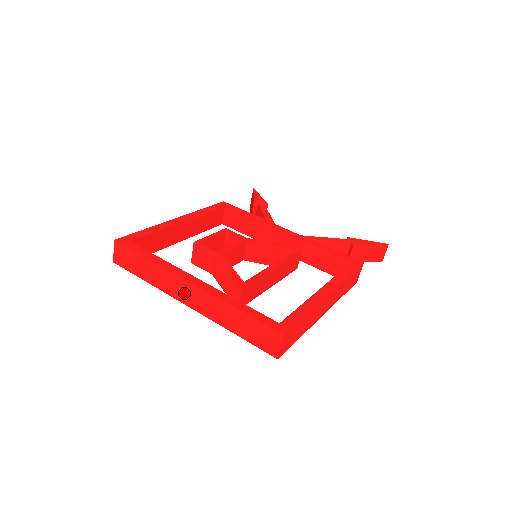
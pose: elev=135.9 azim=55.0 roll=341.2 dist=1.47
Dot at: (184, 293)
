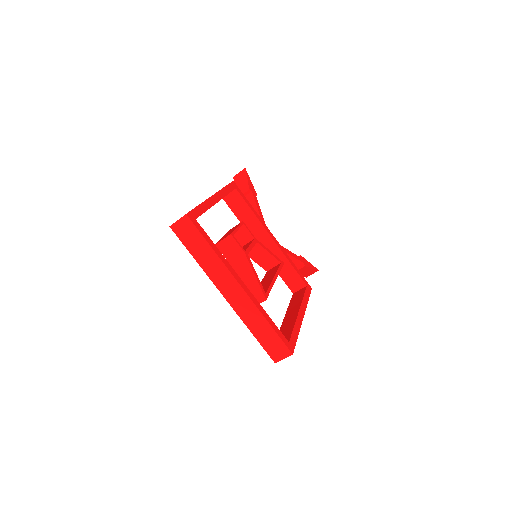
Dot at: (229, 289)
